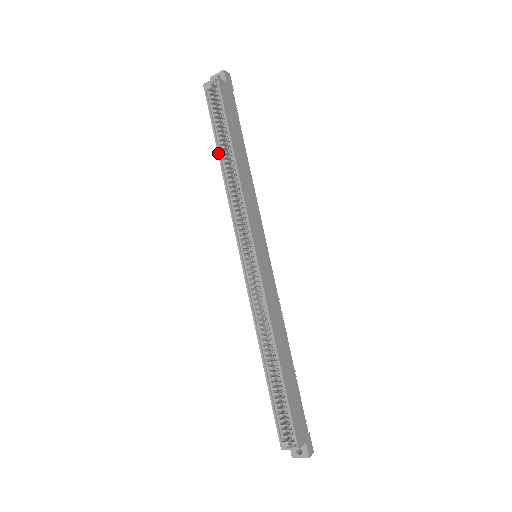
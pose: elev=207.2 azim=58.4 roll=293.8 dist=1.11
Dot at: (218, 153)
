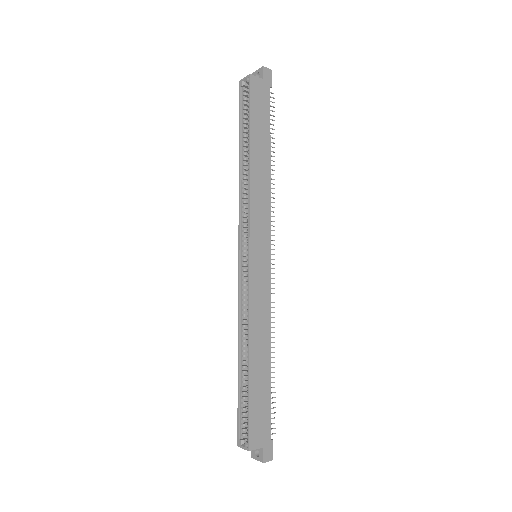
Dot at: (239, 150)
